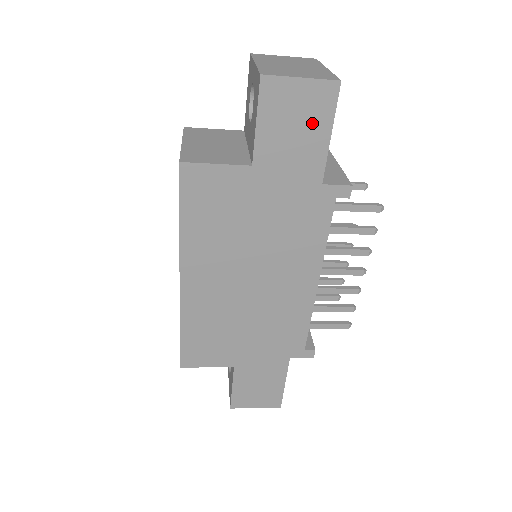
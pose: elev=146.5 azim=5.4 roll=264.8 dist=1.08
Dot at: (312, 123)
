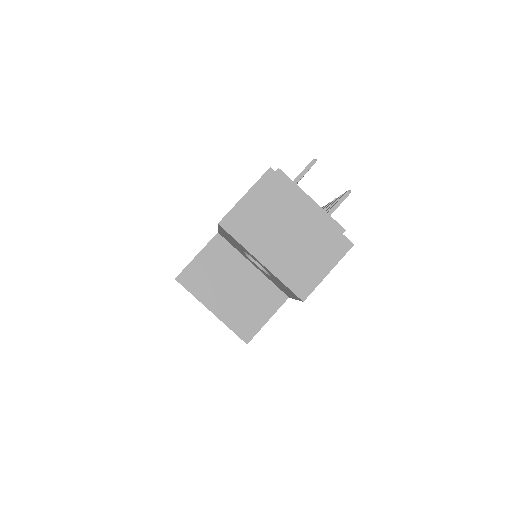
Dot at: occluded
